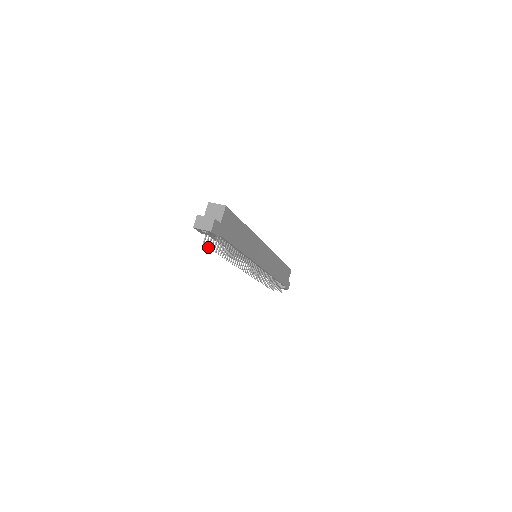
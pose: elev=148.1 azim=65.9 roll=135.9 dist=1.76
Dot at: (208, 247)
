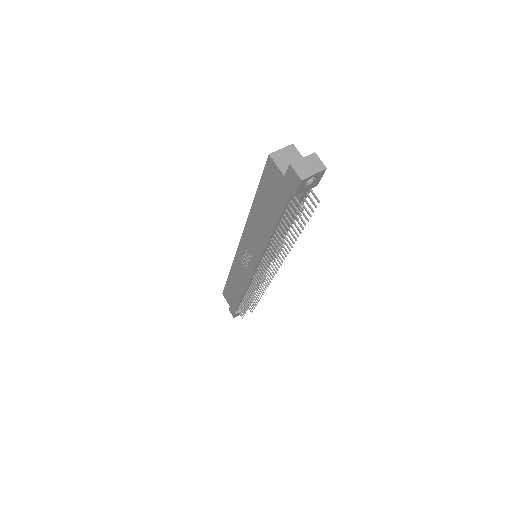
Dot at: (298, 218)
